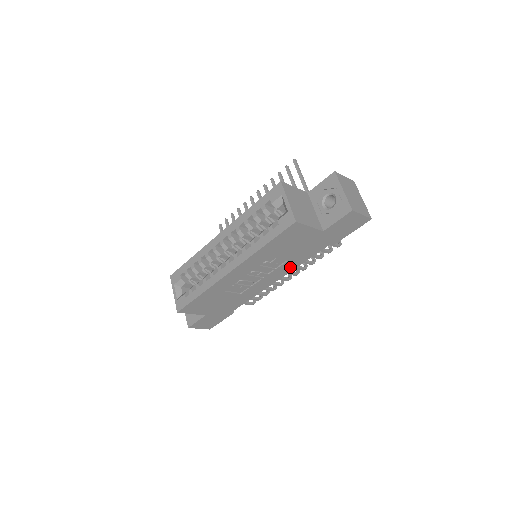
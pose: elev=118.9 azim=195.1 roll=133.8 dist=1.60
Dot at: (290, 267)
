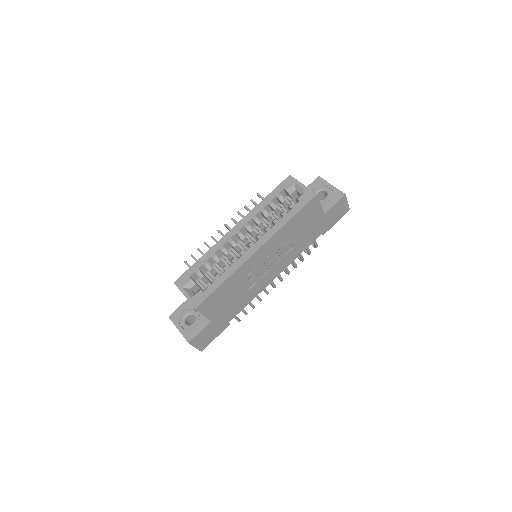
Dot at: (291, 258)
